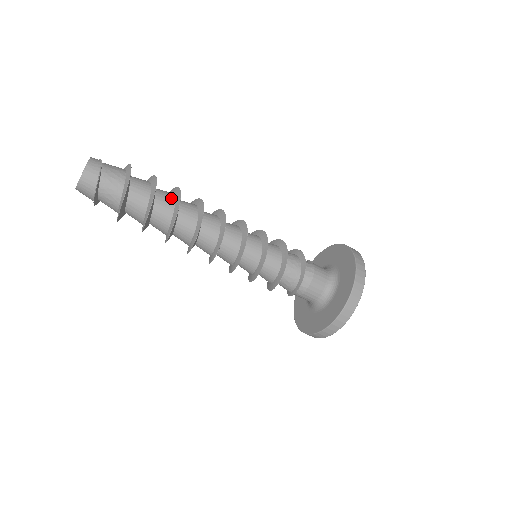
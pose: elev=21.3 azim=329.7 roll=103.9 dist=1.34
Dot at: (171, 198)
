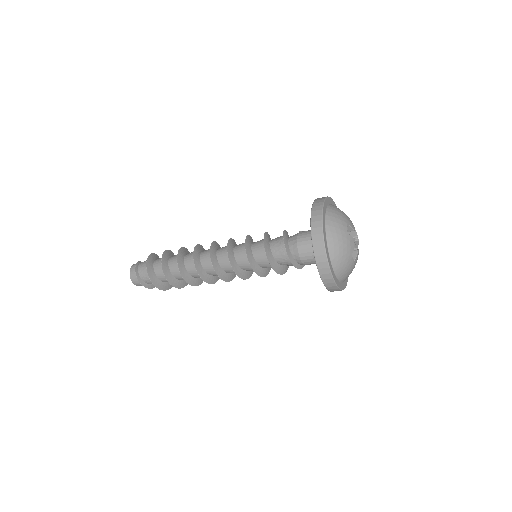
Dot at: occluded
